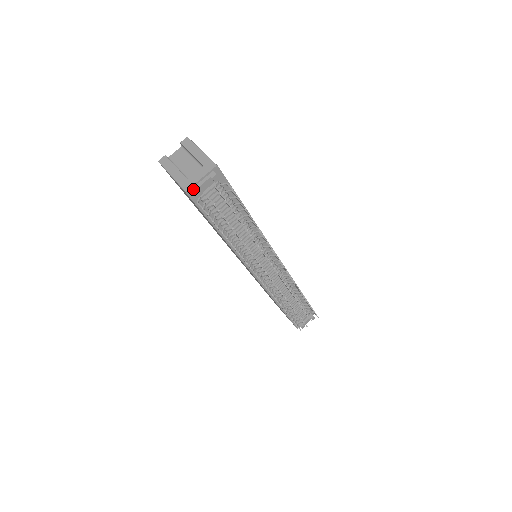
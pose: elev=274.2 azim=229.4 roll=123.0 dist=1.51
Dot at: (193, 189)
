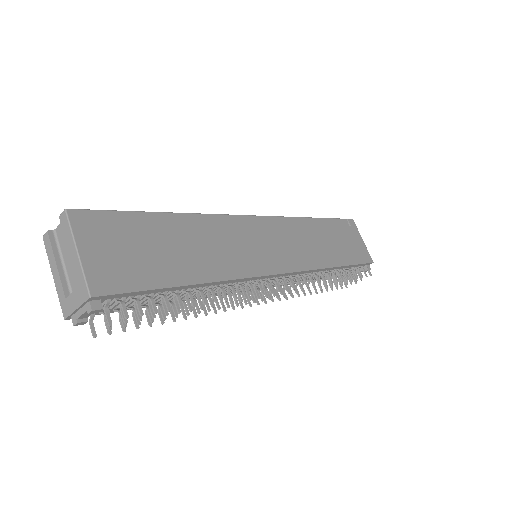
Dot at: (72, 318)
